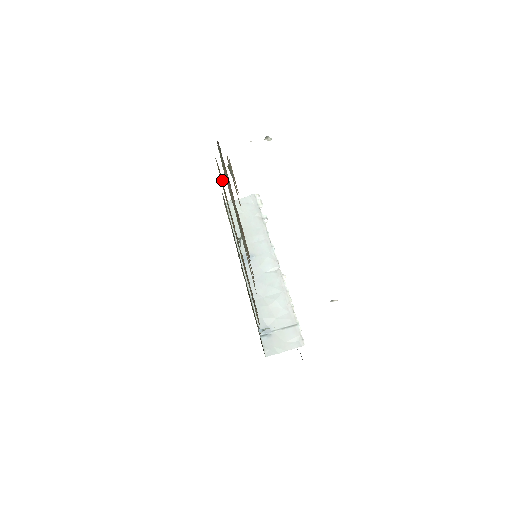
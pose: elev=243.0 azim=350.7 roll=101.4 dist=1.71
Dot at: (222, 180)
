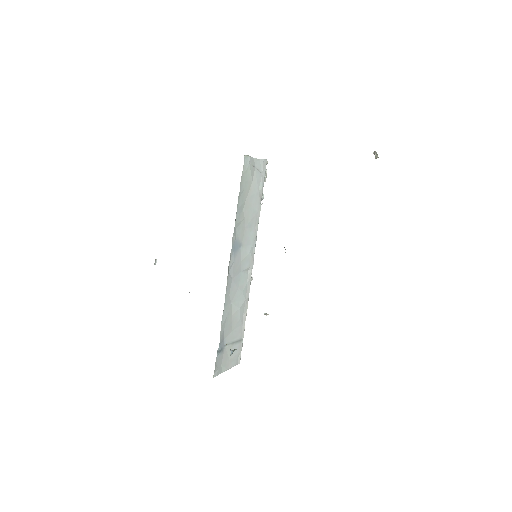
Dot at: occluded
